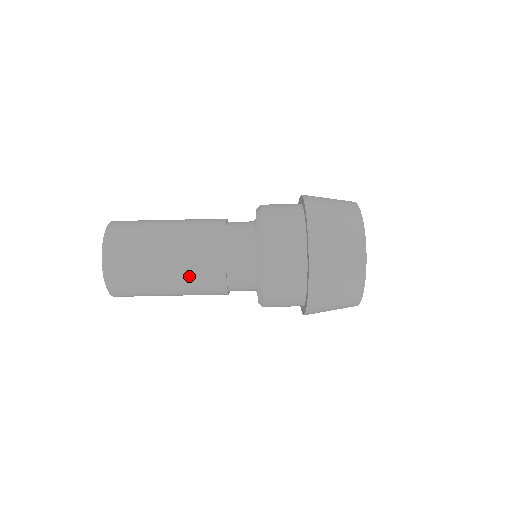
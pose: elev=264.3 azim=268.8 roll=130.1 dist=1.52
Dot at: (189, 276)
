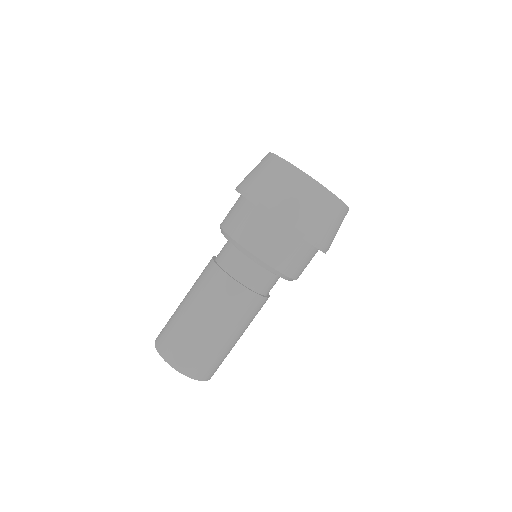
Dot at: occluded
